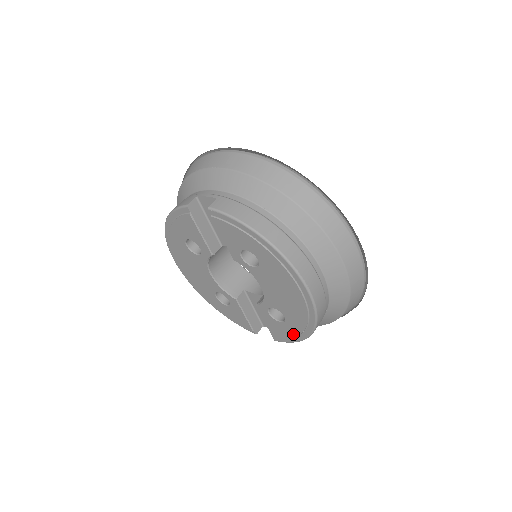
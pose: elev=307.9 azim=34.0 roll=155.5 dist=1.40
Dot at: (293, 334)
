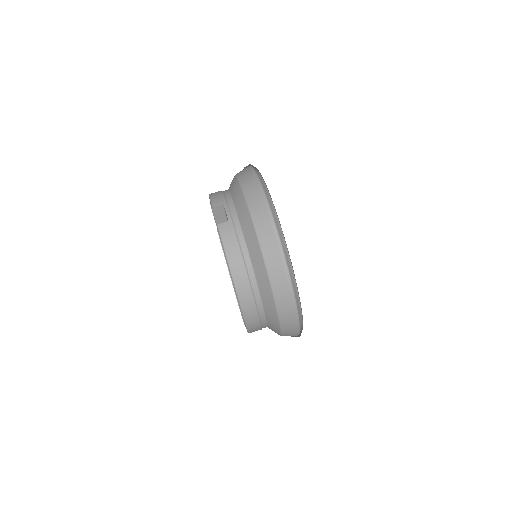
Dot at: occluded
